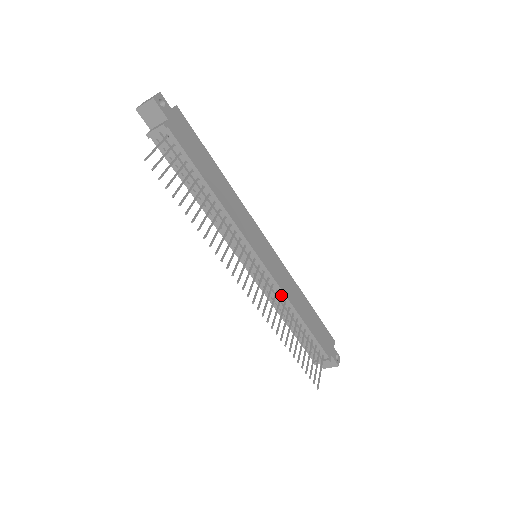
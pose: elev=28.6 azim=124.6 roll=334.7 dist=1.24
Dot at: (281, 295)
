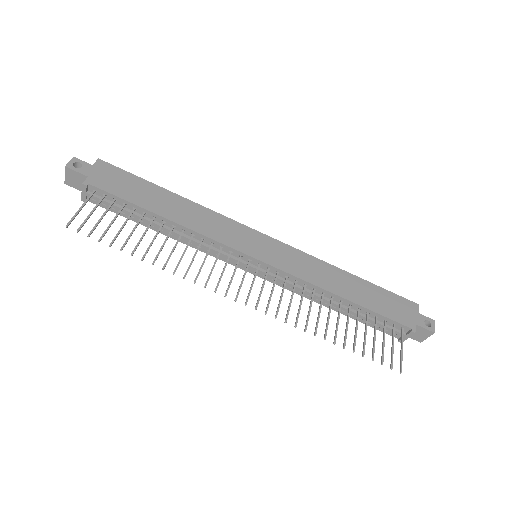
Dot at: (304, 284)
